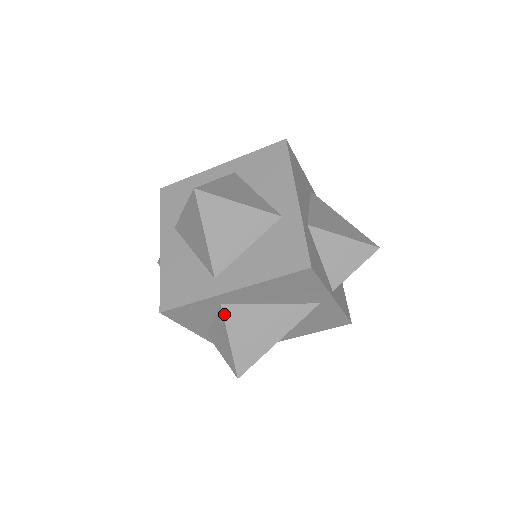
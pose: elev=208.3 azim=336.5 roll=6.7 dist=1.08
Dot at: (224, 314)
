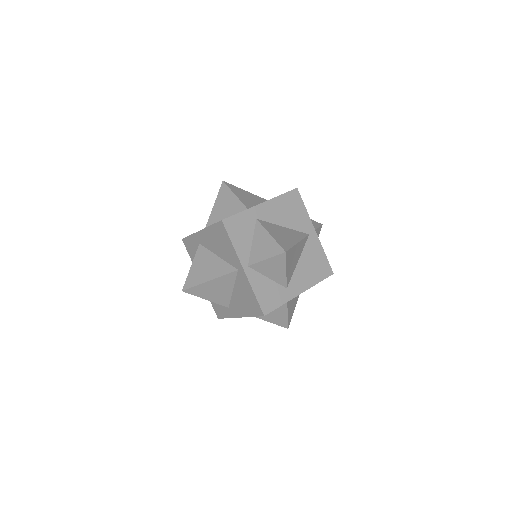
Dot at: (260, 223)
